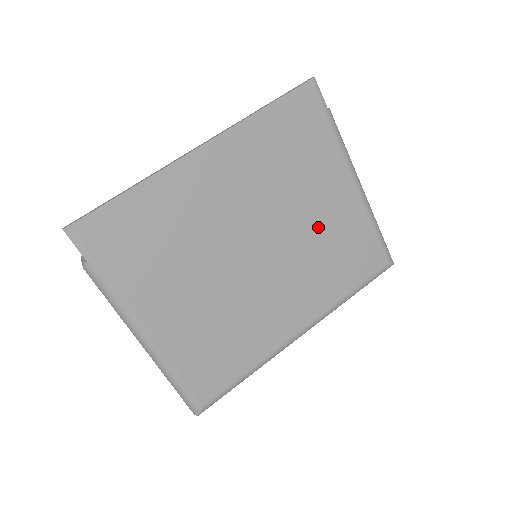
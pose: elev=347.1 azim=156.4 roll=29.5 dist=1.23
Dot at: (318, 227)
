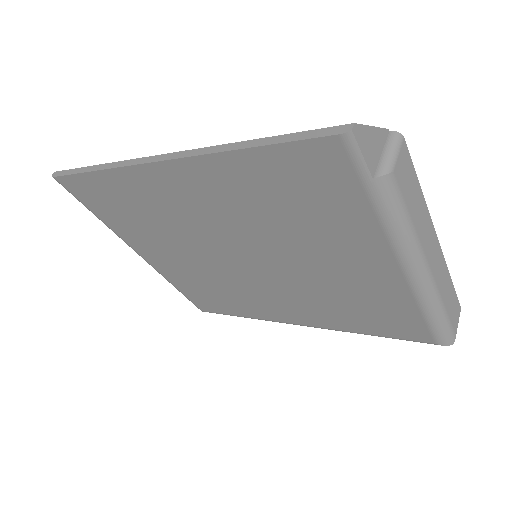
Dot at: (329, 278)
